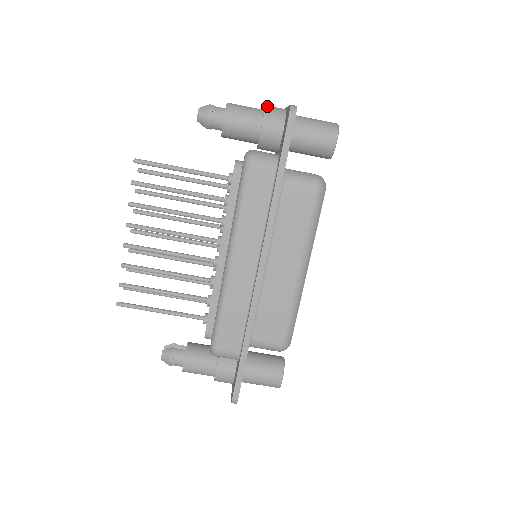
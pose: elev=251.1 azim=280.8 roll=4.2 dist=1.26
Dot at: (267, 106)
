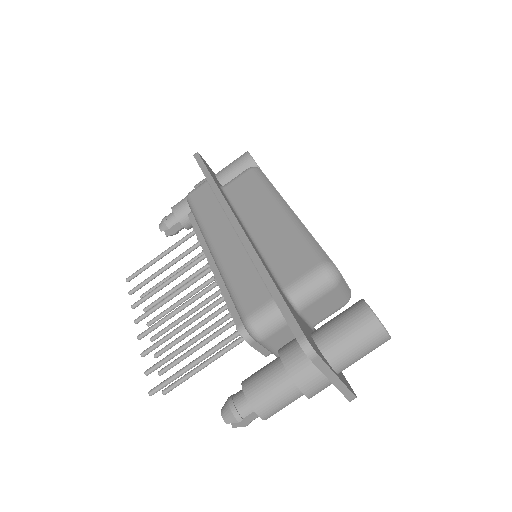
Dot at: occluded
